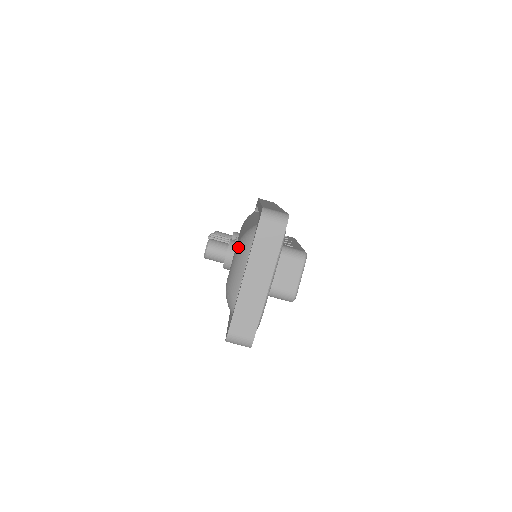
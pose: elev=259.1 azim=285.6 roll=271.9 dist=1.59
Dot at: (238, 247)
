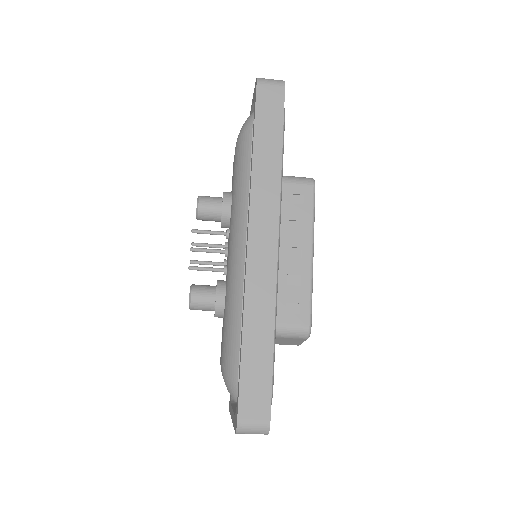
Dot at: occluded
